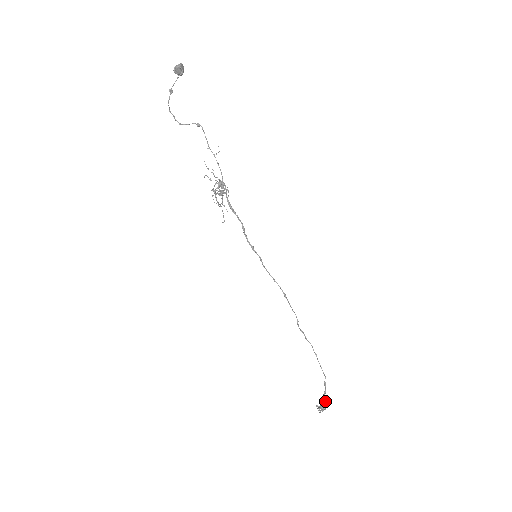
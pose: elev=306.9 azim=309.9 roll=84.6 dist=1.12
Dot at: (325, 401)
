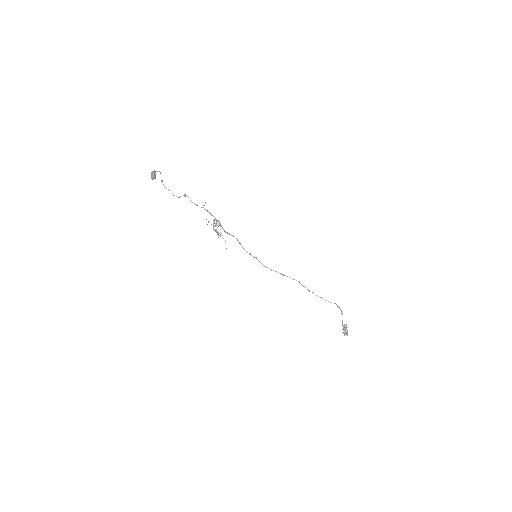
Dot at: (344, 325)
